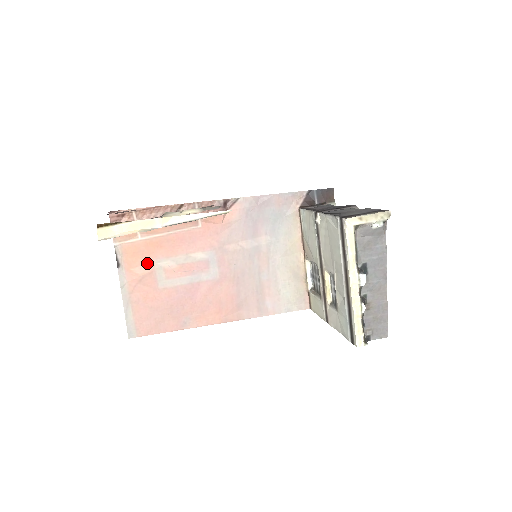
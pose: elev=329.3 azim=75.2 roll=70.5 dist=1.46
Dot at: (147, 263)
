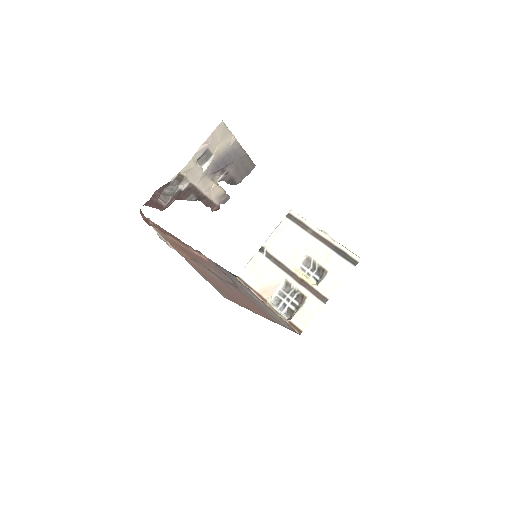
Dot at: (188, 255)
